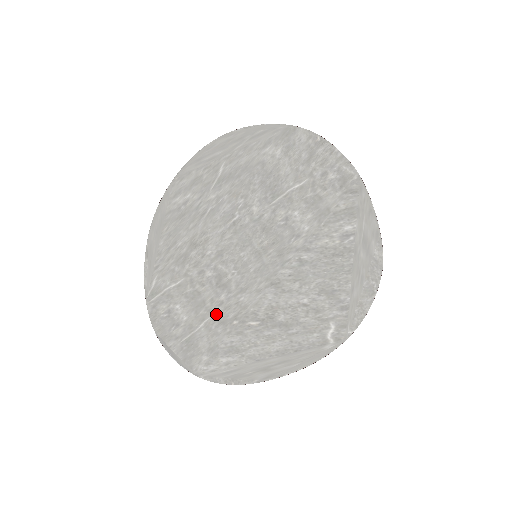
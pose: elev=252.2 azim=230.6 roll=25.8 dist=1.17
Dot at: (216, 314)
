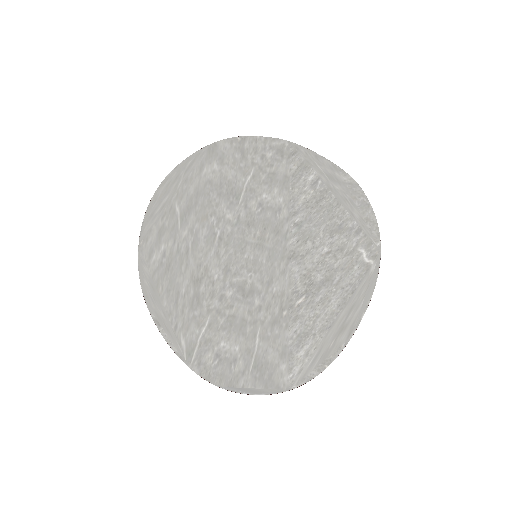
Dot at: (262, 320)
